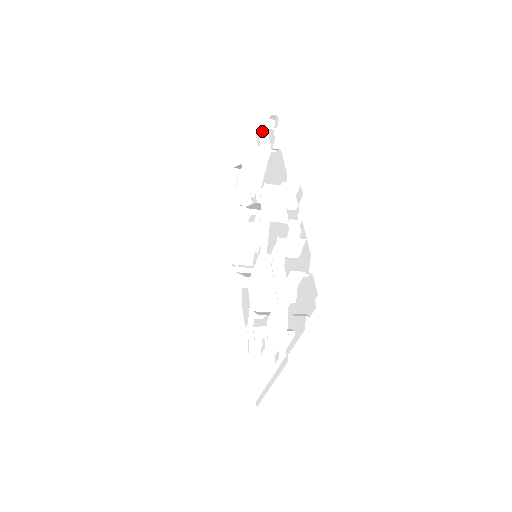
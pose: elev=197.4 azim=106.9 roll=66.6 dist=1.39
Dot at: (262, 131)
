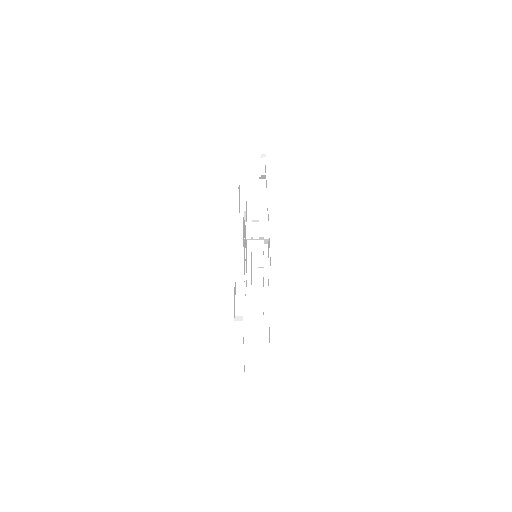
Dot at: (260, 169)
